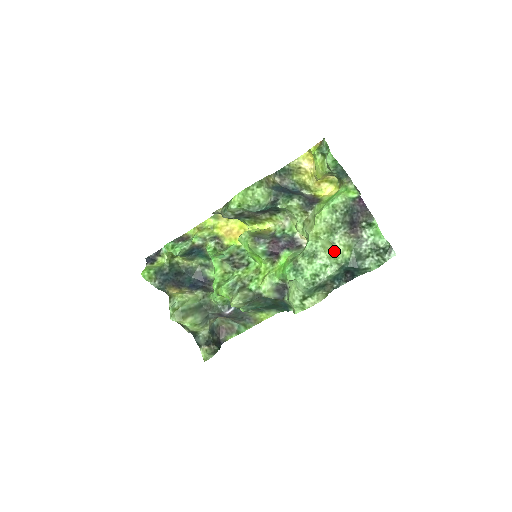
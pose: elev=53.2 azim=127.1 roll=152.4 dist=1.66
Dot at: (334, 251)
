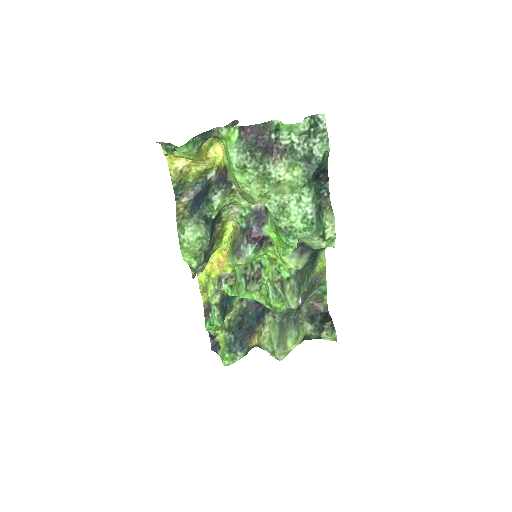
Dot at: (288, 185)
